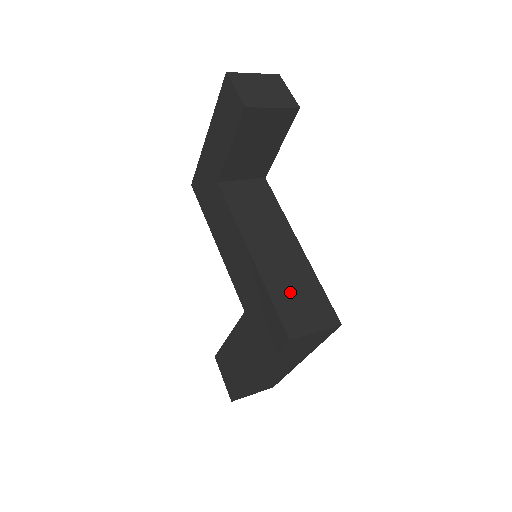
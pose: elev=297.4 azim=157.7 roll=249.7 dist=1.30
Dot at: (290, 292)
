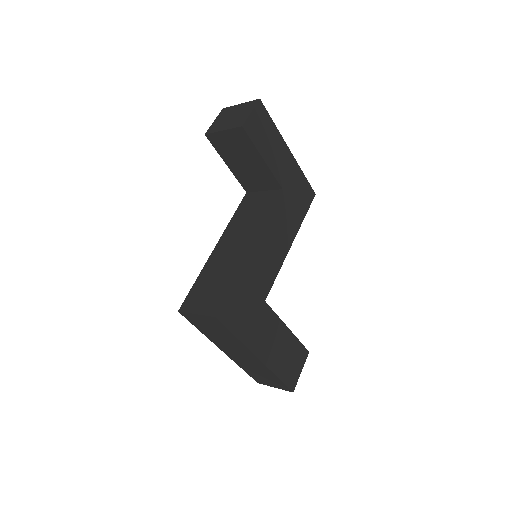
Dot at: (210, 280)
